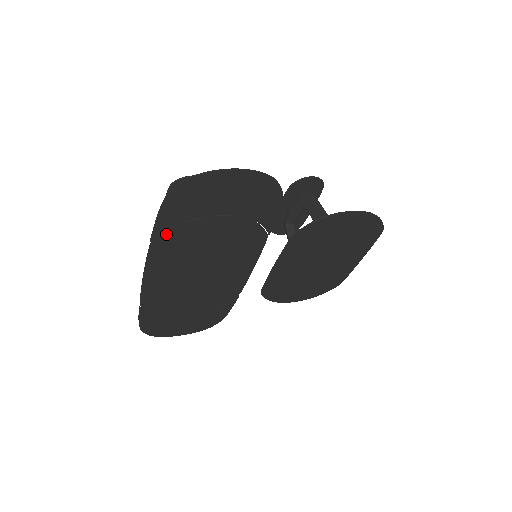
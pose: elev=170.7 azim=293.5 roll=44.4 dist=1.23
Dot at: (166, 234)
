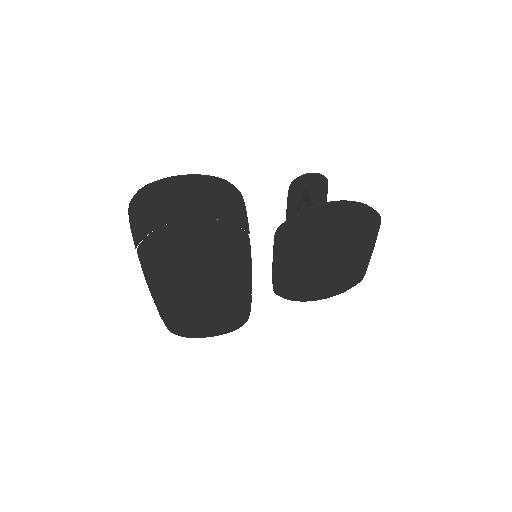
Dot at: (147, 241)
